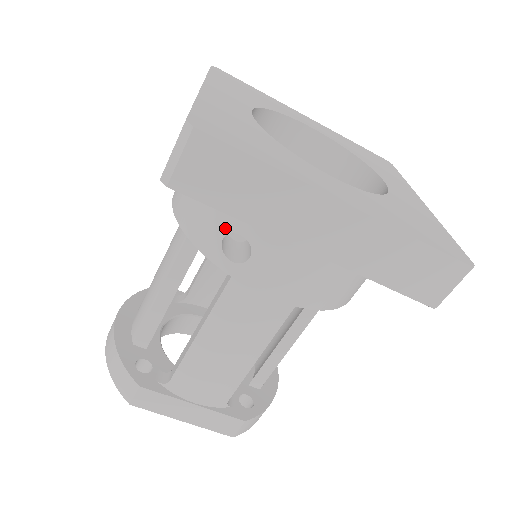
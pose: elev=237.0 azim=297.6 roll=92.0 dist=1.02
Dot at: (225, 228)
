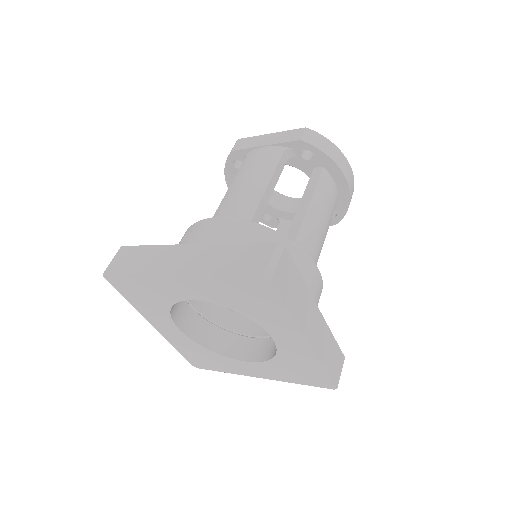
Dot at: occluded
